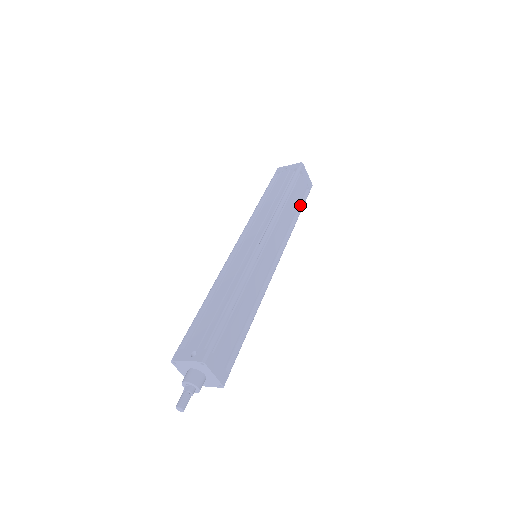
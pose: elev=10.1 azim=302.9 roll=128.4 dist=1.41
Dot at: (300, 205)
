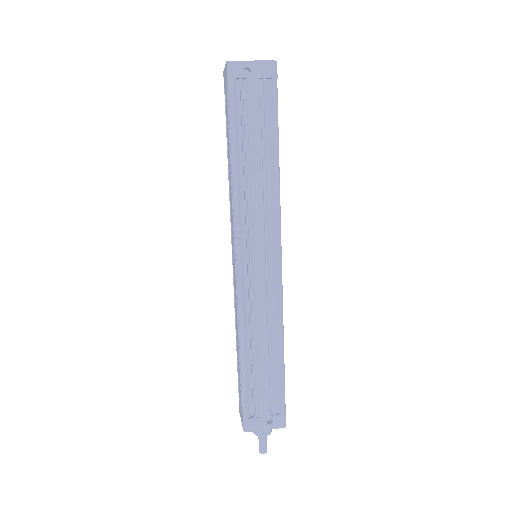
Dot at: occluded
